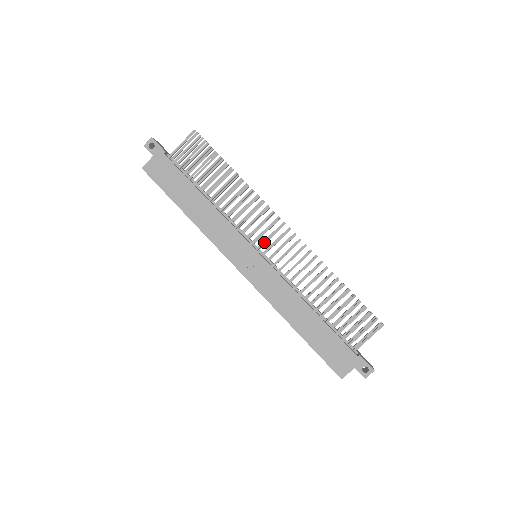
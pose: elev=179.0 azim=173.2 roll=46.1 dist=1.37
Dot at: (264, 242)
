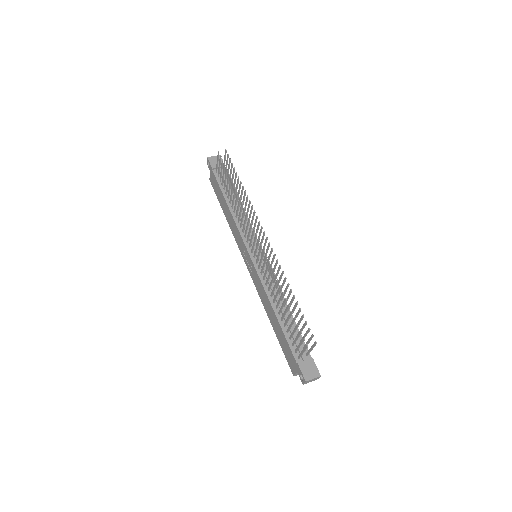
Dot at: (252, 247)
